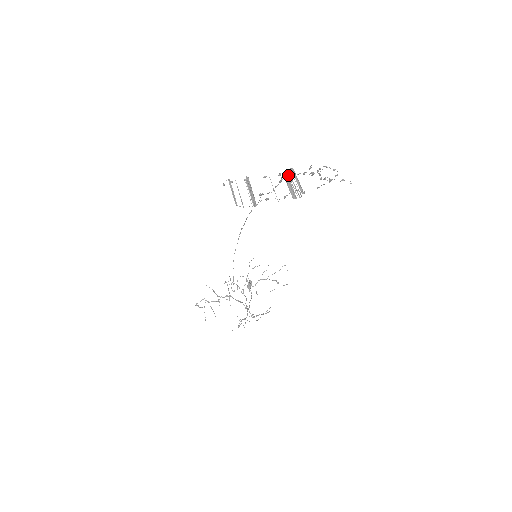
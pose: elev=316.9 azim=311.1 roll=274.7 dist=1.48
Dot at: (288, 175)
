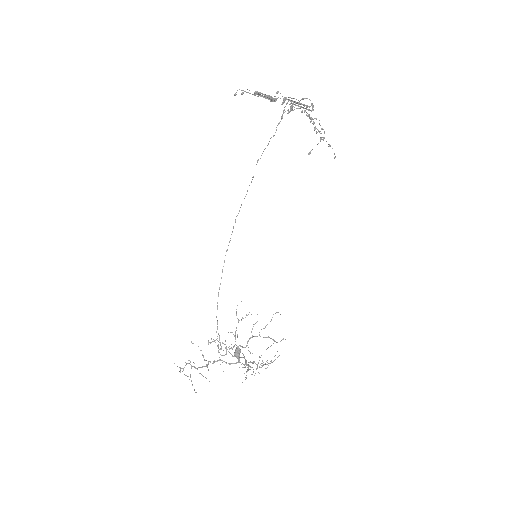
Dot at: (292, 100)
